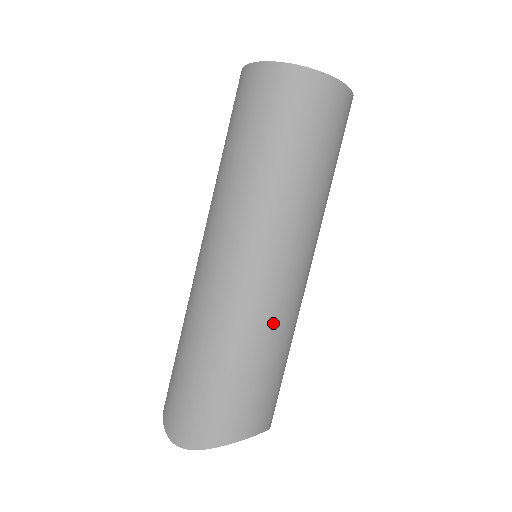
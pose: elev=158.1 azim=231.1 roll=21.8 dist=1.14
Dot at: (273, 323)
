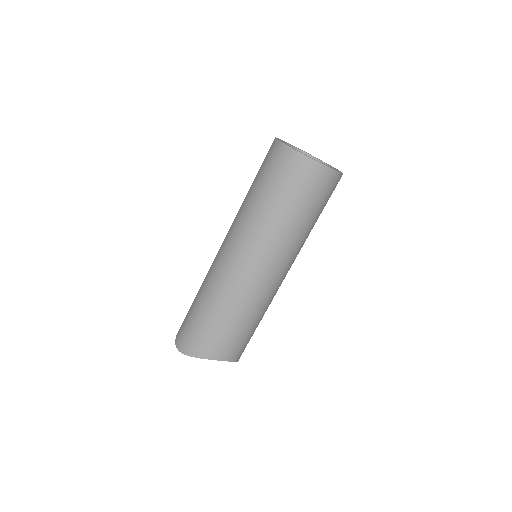
Dot at: (244, 300)
